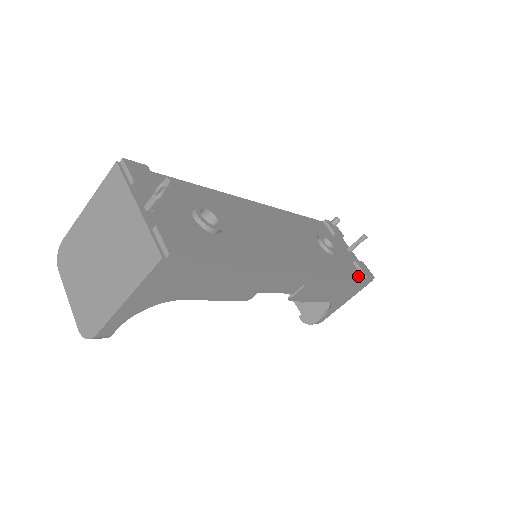
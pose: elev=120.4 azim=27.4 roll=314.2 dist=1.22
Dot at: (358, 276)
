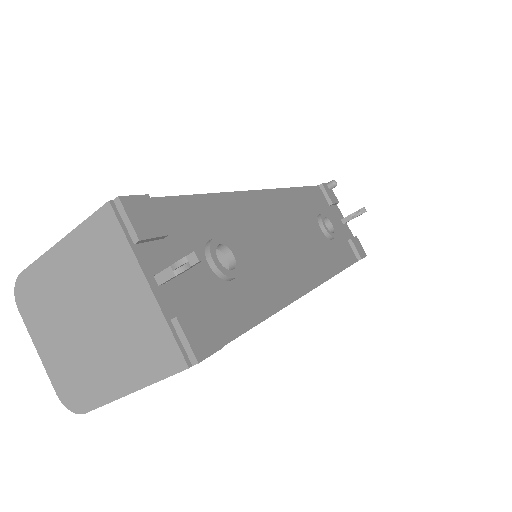
Dot at: (353, 260)
